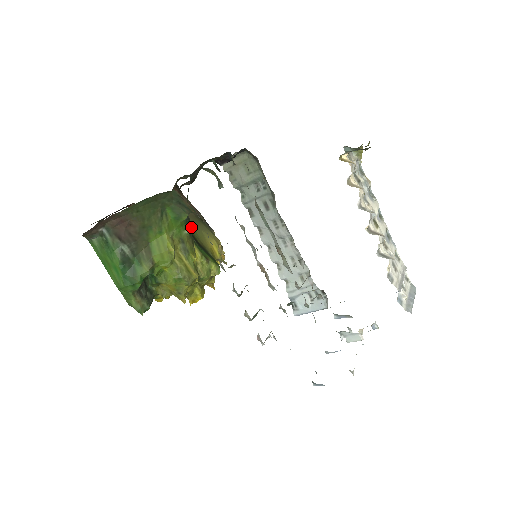
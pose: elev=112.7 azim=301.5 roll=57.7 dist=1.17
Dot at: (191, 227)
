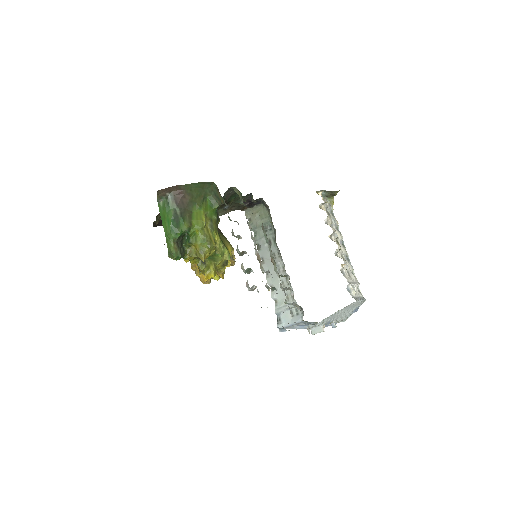
Dot at: (218, 218)
